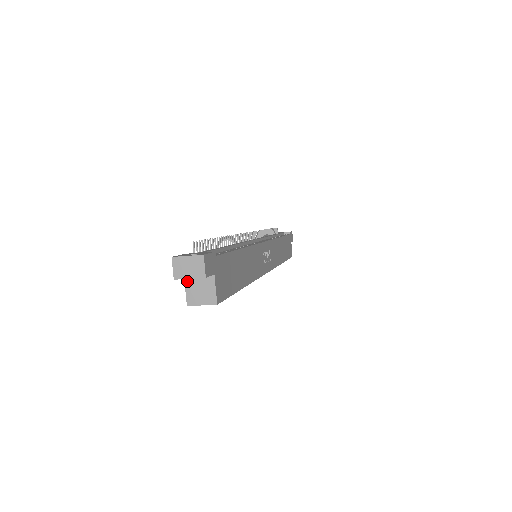
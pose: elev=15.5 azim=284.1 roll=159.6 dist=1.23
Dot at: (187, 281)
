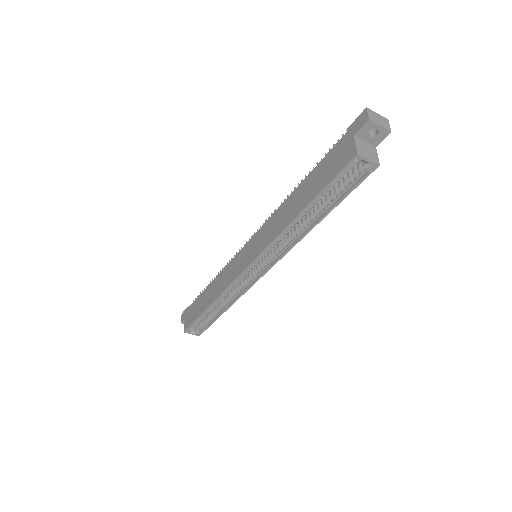
Dot at: (357, 140)
